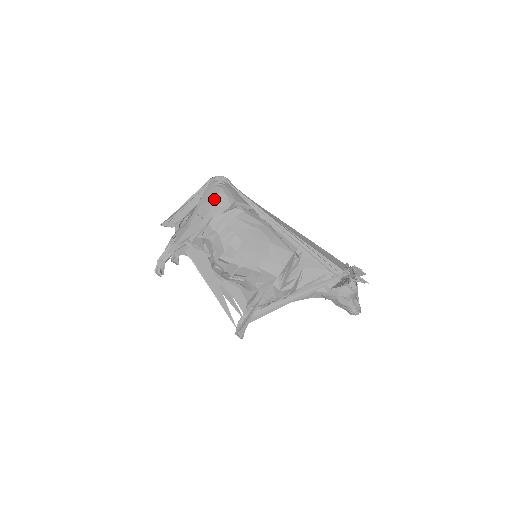
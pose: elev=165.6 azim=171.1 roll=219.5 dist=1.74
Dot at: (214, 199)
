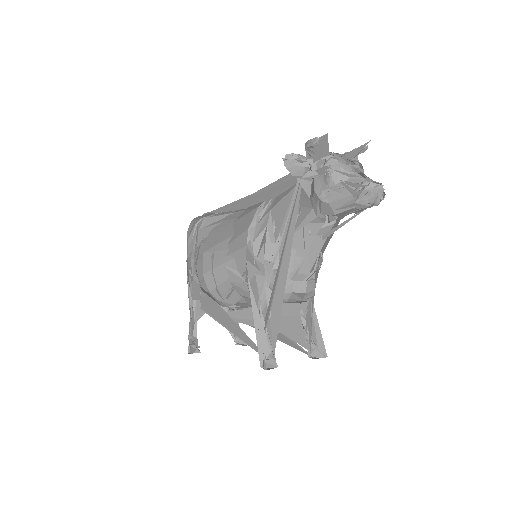
Dot at: (187, 234)
